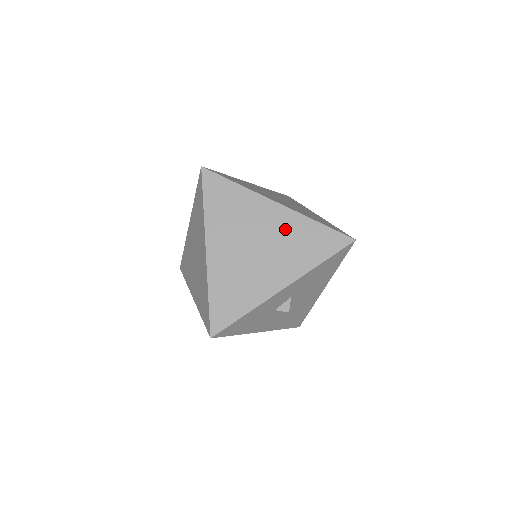
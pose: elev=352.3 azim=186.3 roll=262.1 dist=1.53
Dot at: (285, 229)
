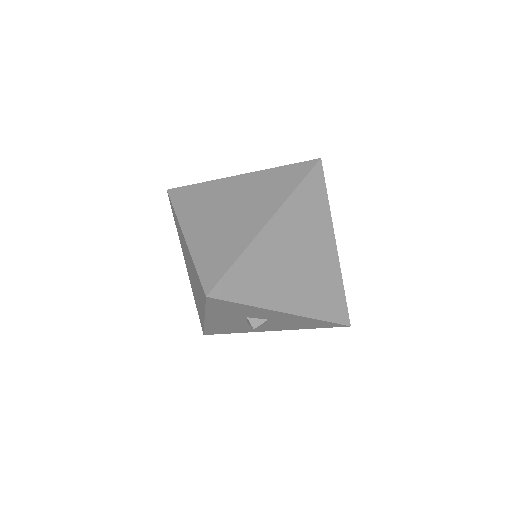
Dot at: (324, 270)
